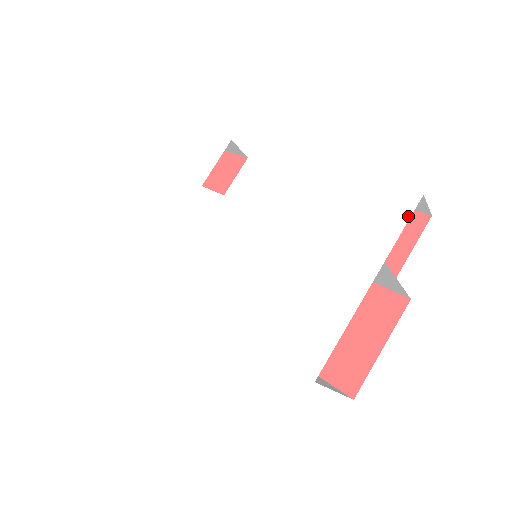
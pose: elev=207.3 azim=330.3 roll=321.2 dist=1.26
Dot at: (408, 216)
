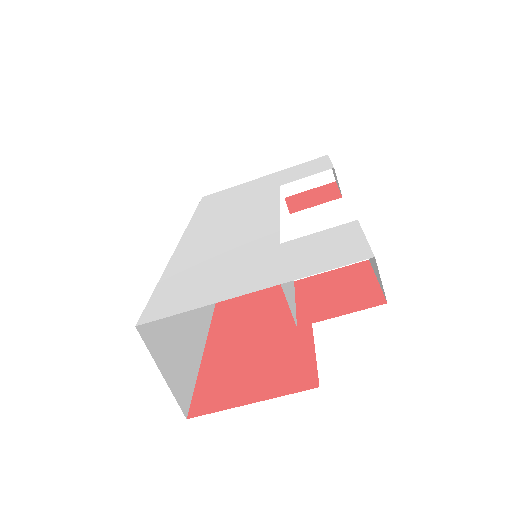
Dot at: (342, 265)
